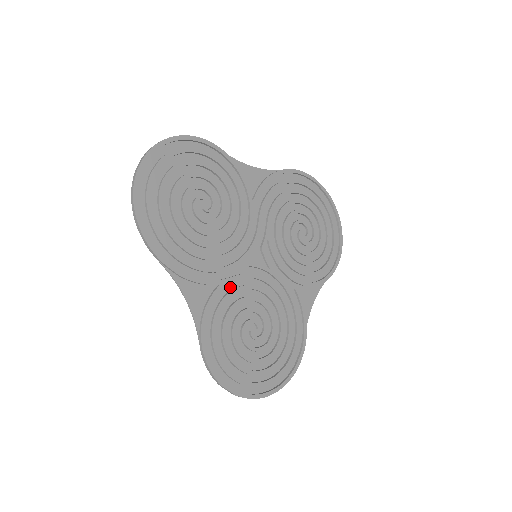
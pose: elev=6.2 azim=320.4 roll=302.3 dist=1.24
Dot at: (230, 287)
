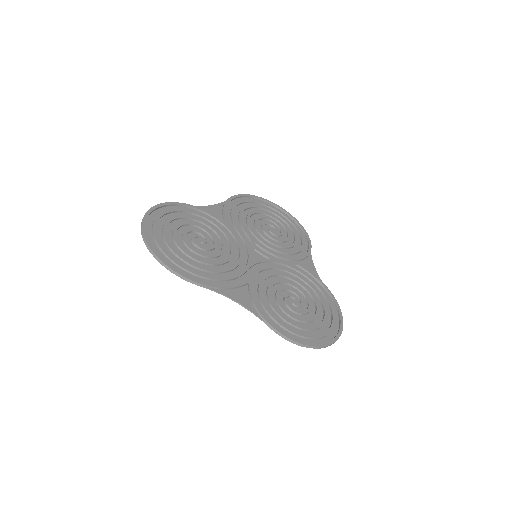
Dot at: (256, 282)
